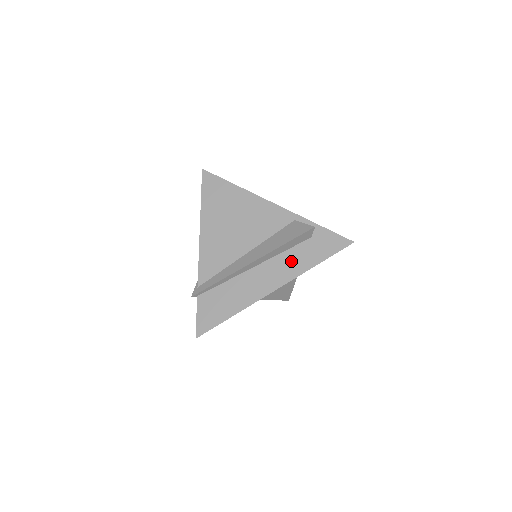
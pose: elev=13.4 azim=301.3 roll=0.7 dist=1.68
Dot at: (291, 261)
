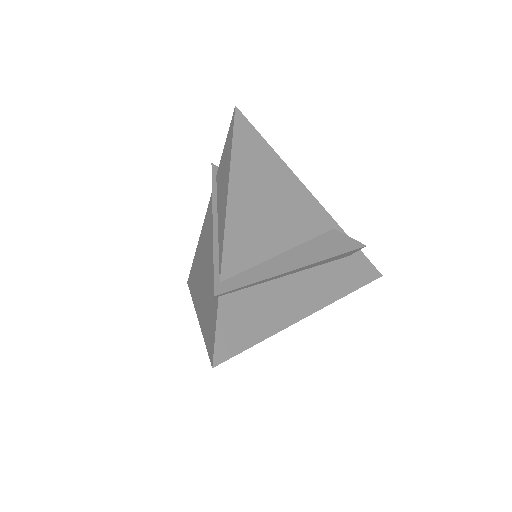
Dot at: (331, 279)
